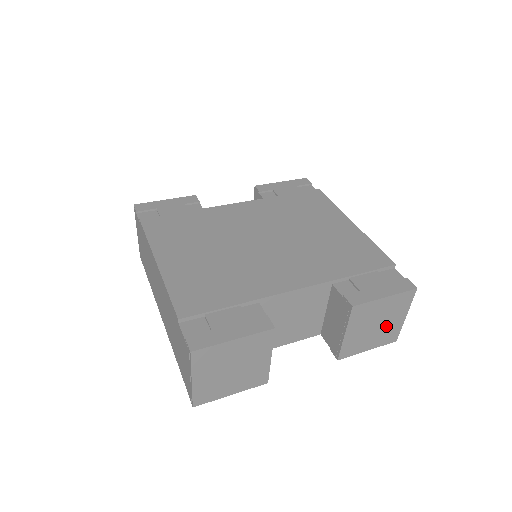
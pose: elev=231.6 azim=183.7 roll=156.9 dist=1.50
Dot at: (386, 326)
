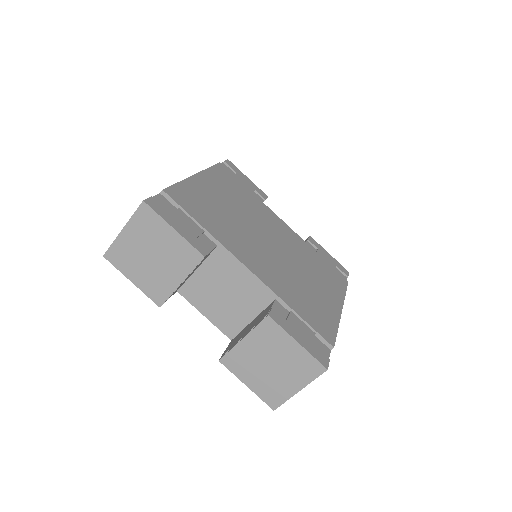
Dot at: (278, 378)
